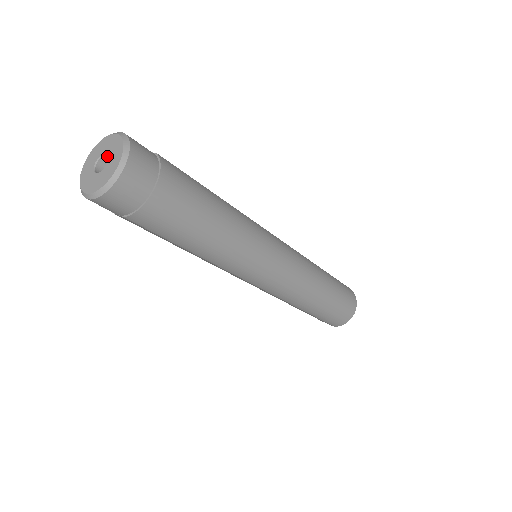
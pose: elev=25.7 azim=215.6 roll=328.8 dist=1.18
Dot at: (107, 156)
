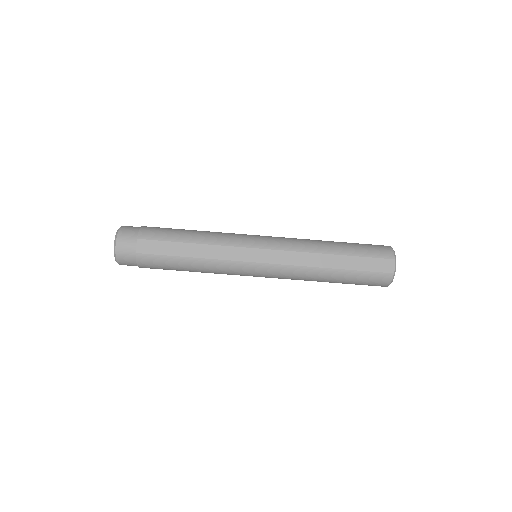
Dot at: occluded
